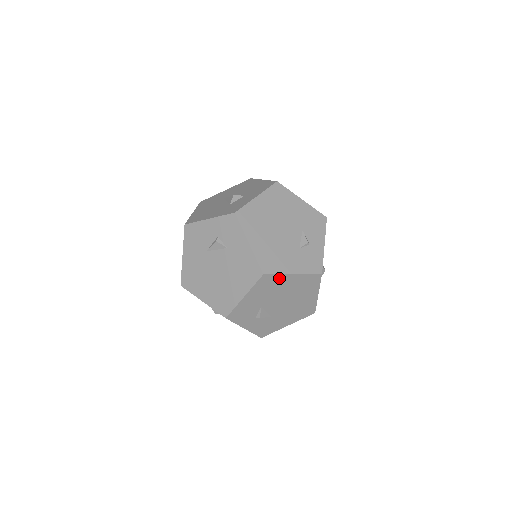
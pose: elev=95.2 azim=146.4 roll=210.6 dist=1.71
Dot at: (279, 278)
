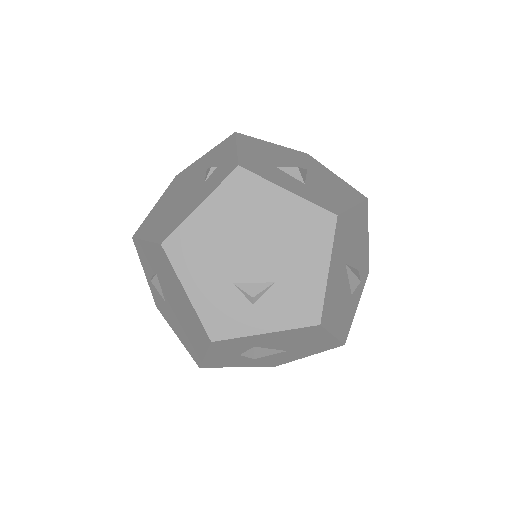
Dot at: (190, 228)
